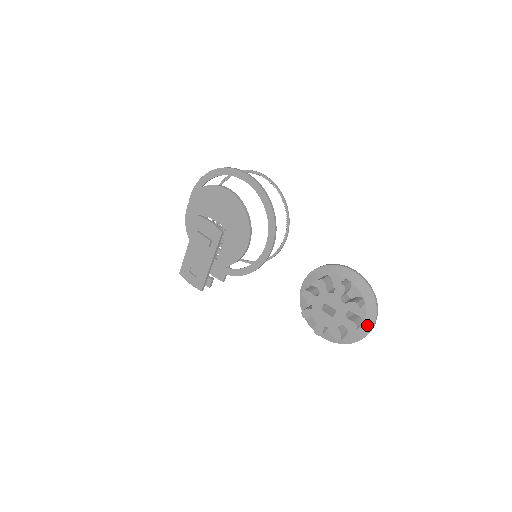
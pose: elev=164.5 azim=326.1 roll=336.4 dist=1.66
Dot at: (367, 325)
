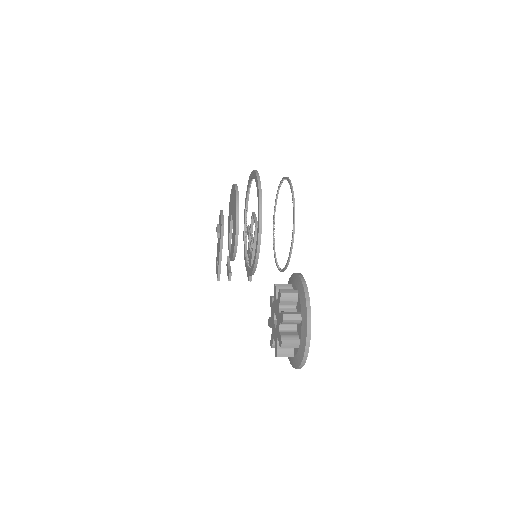
Dot at: (302, 348)
